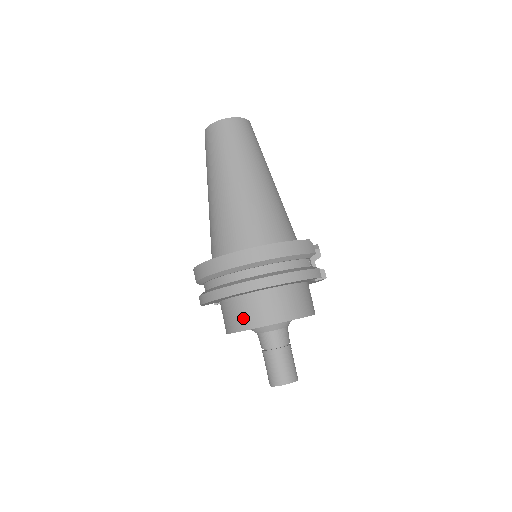
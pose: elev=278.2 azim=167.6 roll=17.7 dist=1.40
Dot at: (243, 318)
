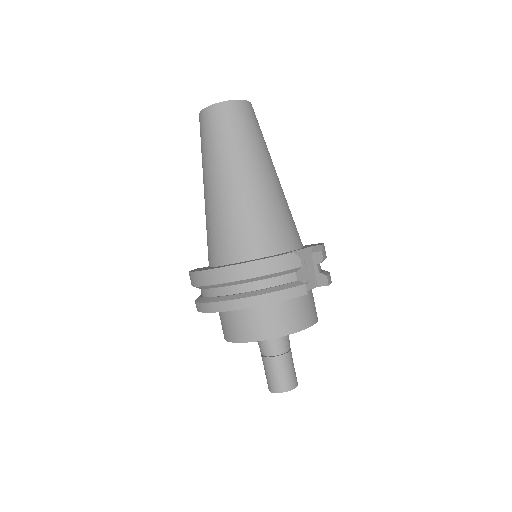
Dot at: (228, 330)
